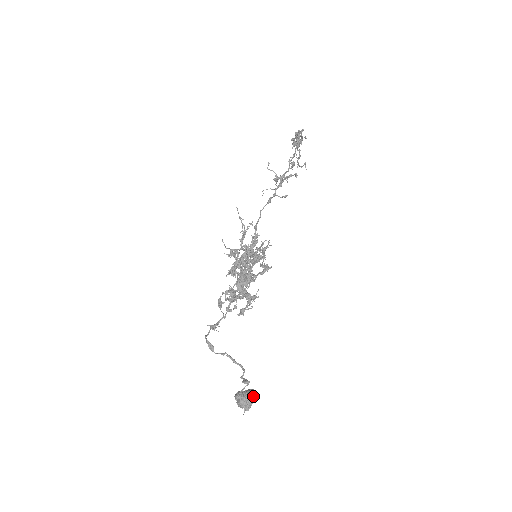
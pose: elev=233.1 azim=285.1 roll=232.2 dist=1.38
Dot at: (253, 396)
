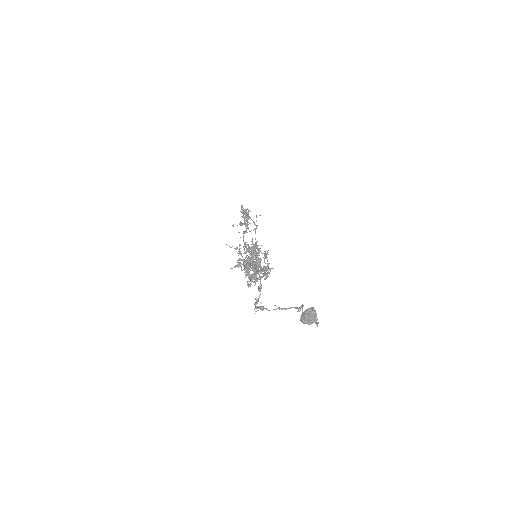
Dot at: (312, 308)
